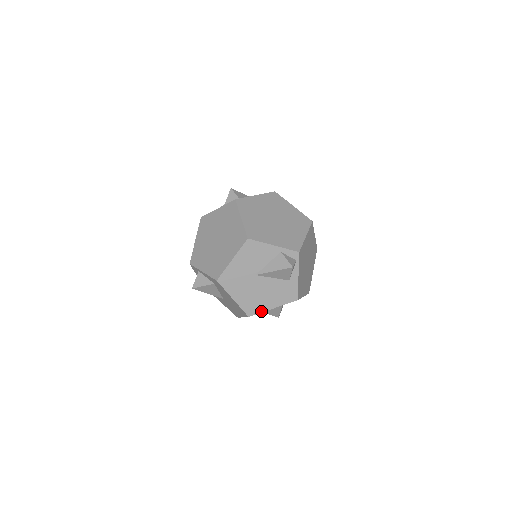
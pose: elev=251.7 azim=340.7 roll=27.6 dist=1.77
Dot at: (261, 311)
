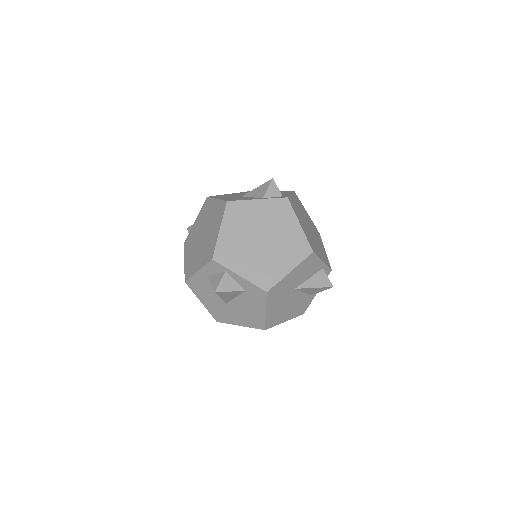
Dot at: (276, 324)
